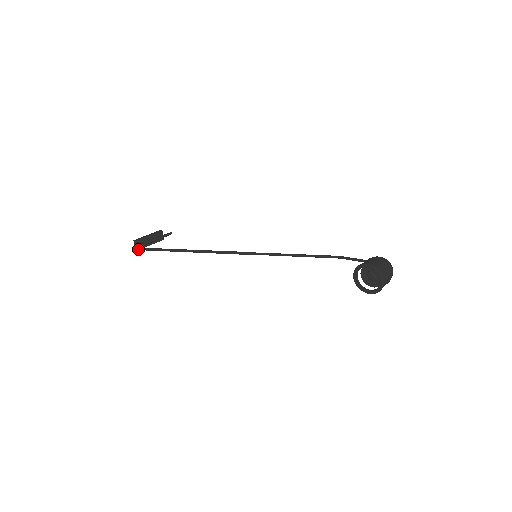
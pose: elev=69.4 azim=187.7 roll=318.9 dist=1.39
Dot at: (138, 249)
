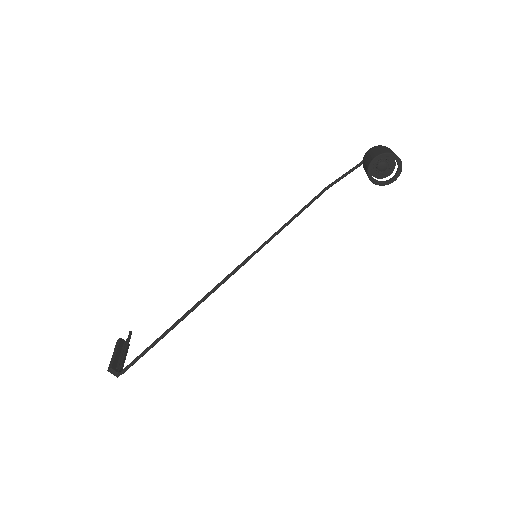
Dot at: (125, 371)
